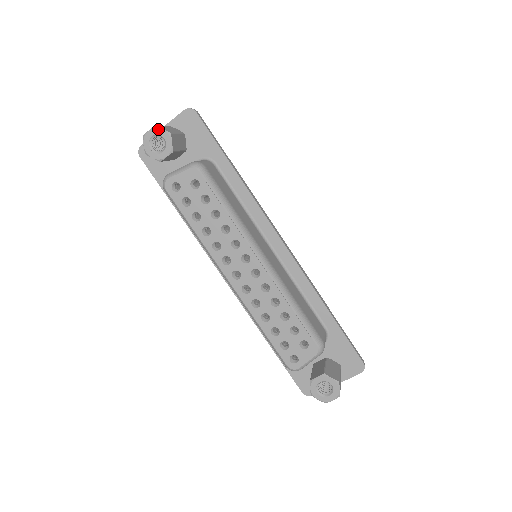
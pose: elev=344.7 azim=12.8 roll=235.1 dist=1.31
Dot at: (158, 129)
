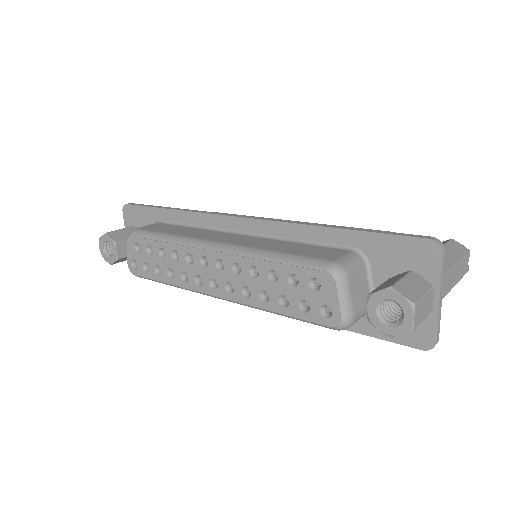
Dot at: (100, 240)
